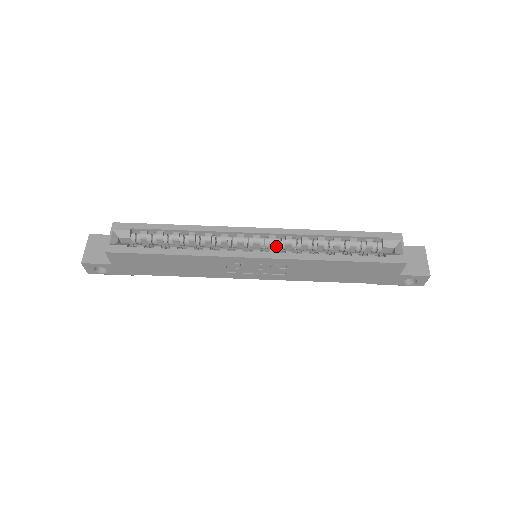
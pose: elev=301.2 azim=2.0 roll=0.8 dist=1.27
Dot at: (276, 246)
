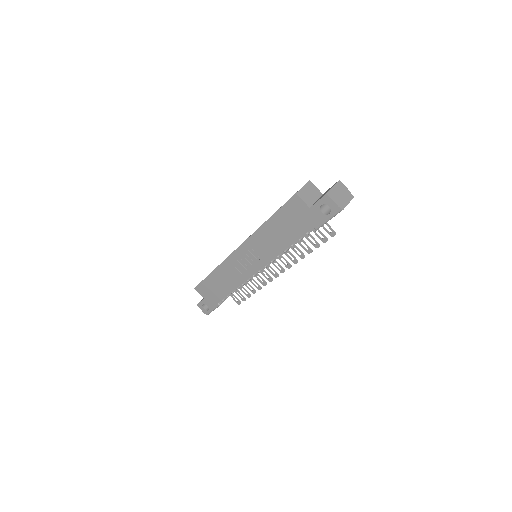
Dot at: occluded
